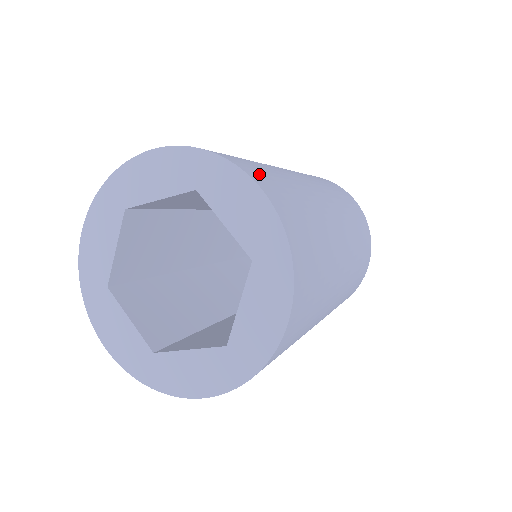
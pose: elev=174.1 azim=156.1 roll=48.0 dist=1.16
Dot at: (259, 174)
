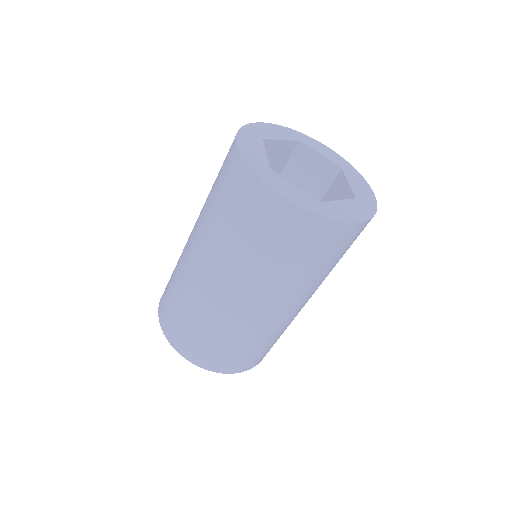
Dot at: occluded
